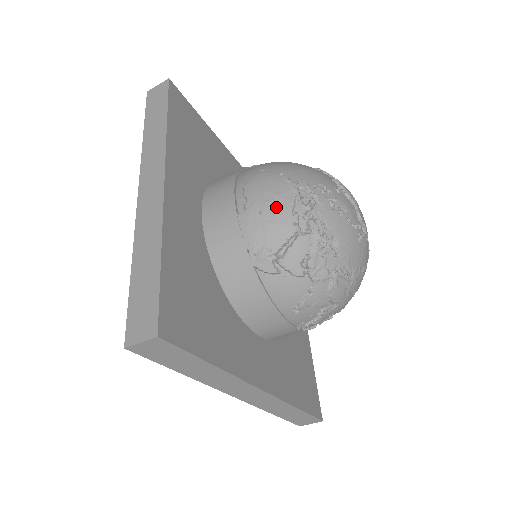
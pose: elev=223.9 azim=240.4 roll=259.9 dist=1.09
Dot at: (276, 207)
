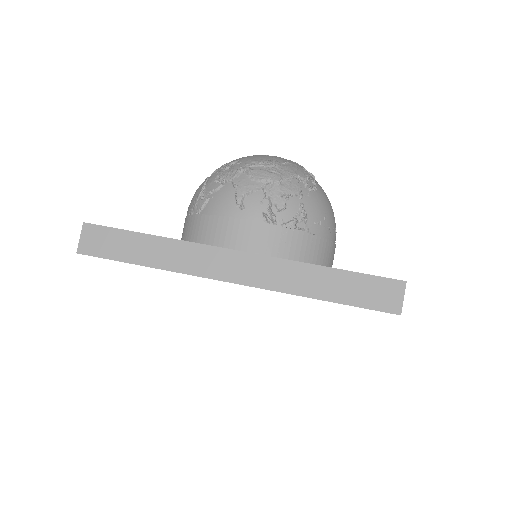
Dot at: occluded
